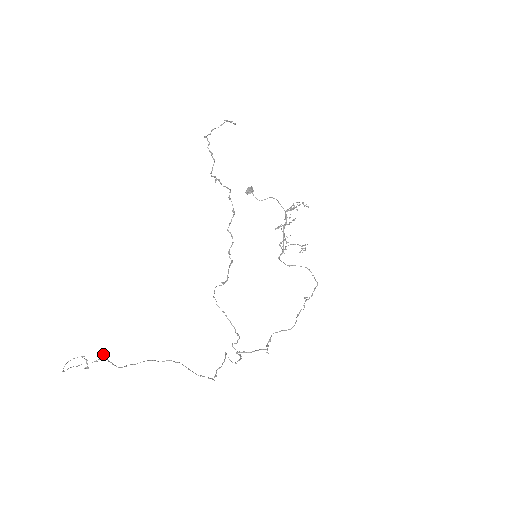
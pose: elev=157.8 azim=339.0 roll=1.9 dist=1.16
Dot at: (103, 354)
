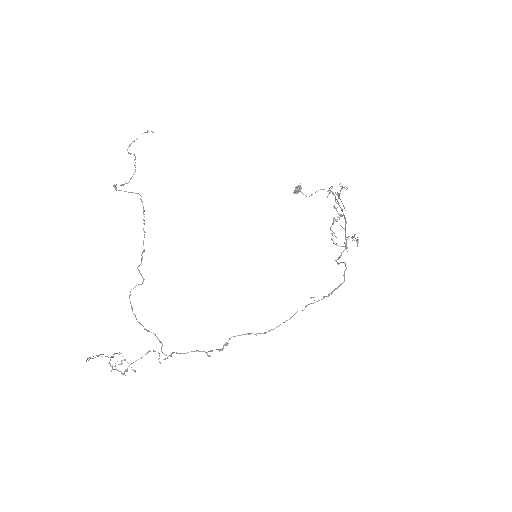
Dot at: occluded
